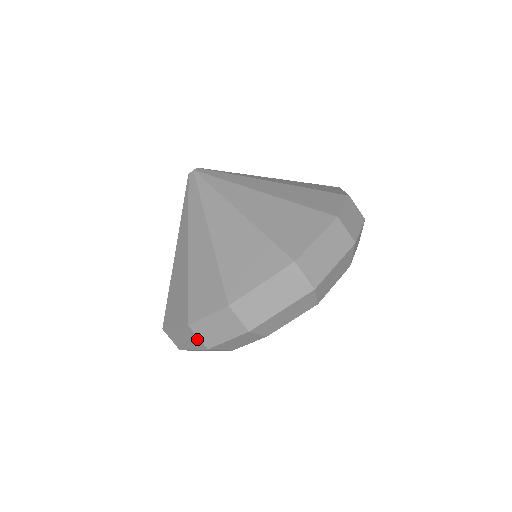
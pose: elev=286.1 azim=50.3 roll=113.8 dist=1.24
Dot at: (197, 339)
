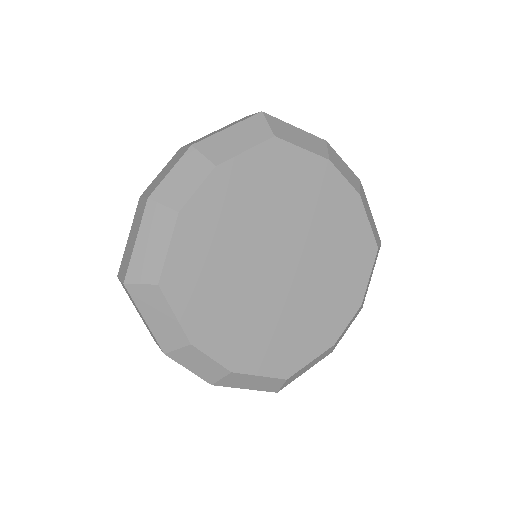
Dot at: (142, 203)
